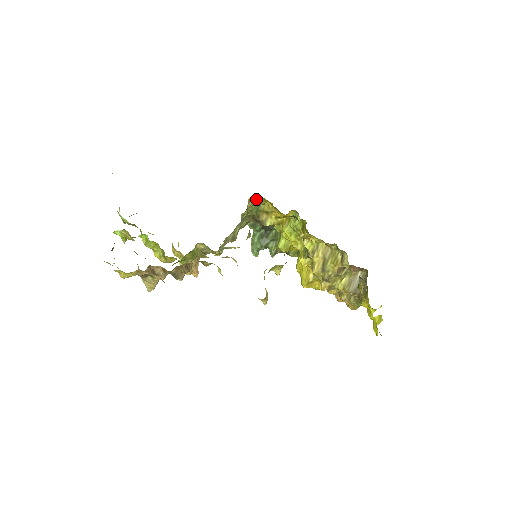
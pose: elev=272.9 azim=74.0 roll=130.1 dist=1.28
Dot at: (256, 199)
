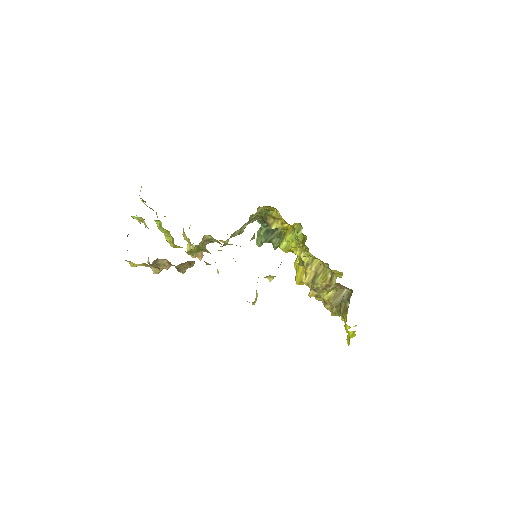
Dot at: (266, 206)
